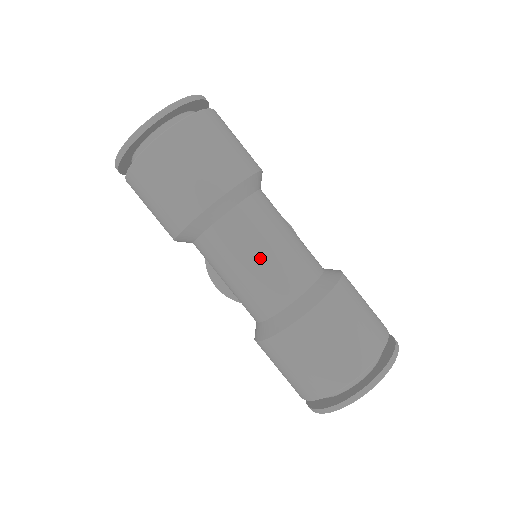
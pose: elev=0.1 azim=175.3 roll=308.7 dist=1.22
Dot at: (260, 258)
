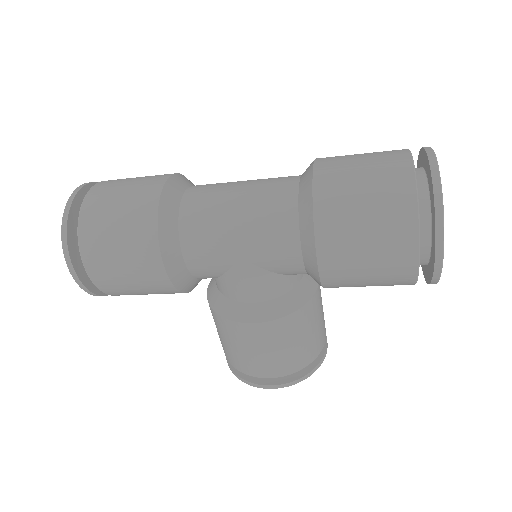
Dot at: (240, 188)
